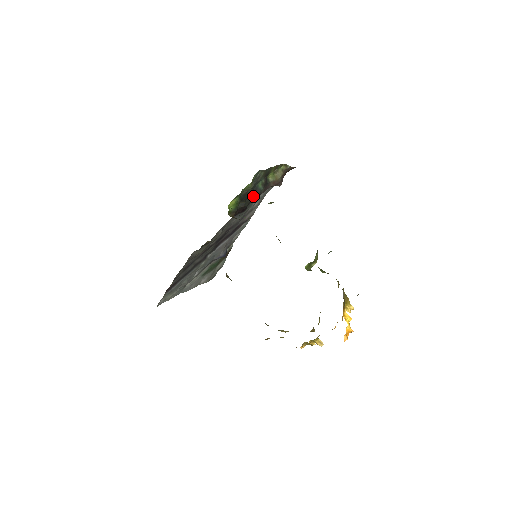
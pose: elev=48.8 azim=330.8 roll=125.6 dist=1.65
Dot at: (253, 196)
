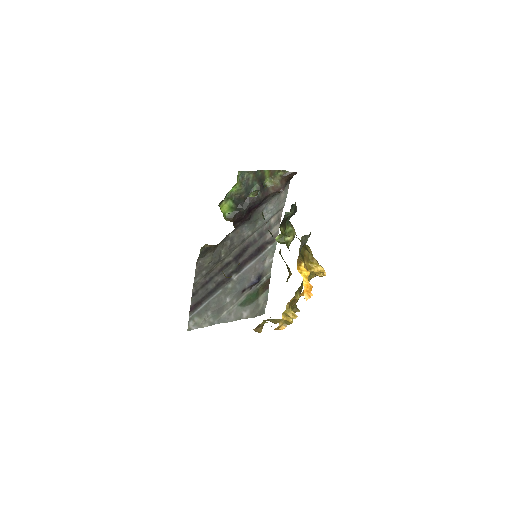
Dot at: (250, 201)
